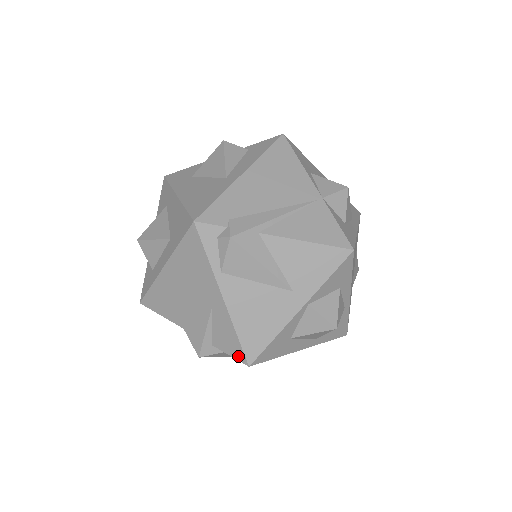
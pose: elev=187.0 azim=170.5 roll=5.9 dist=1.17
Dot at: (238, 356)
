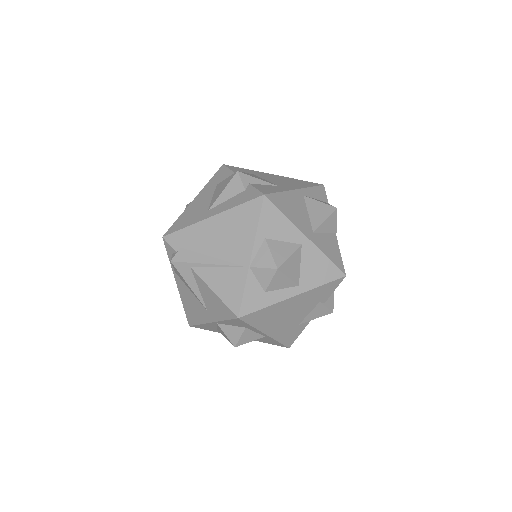
Dot at: occluded
